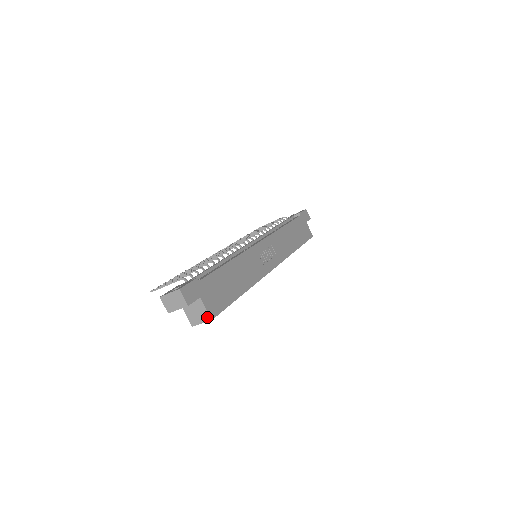
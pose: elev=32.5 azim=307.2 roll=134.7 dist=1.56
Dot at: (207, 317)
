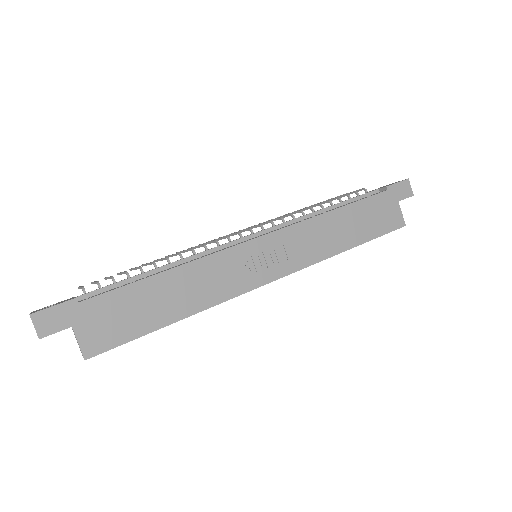
Dot at: (82, 354)
